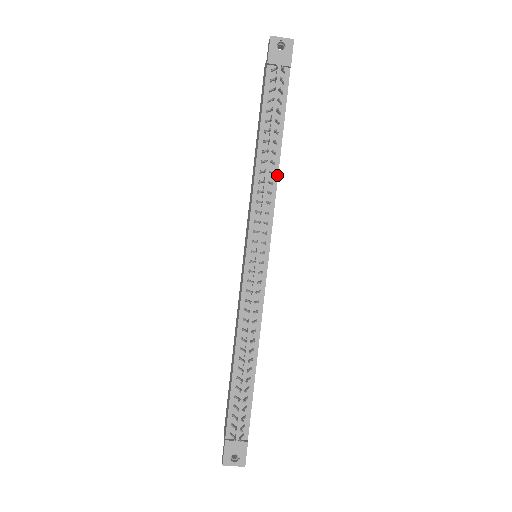
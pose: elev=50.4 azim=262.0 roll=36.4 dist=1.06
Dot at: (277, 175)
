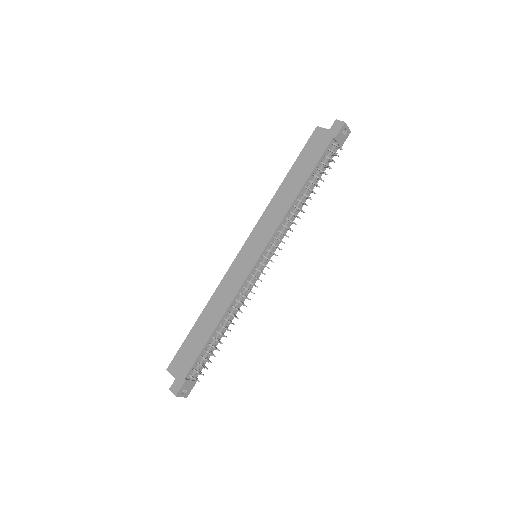
Dot at: occluded
